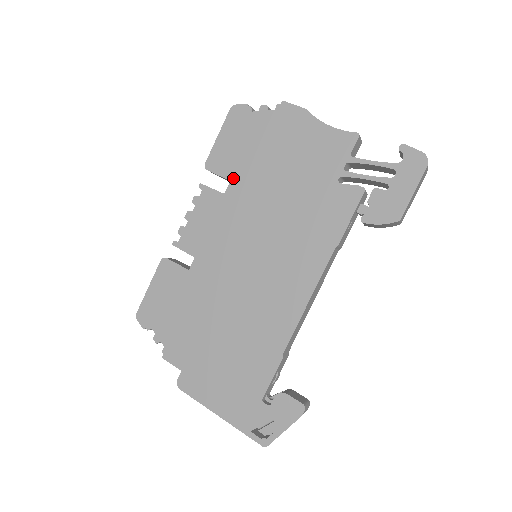
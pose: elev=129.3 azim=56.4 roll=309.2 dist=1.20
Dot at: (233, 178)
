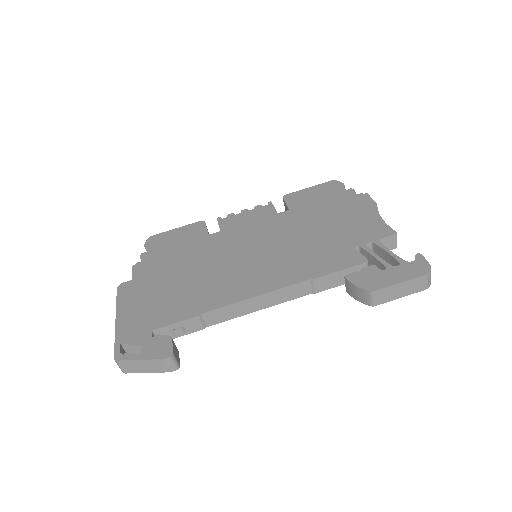
Dot at: (293, 209)
